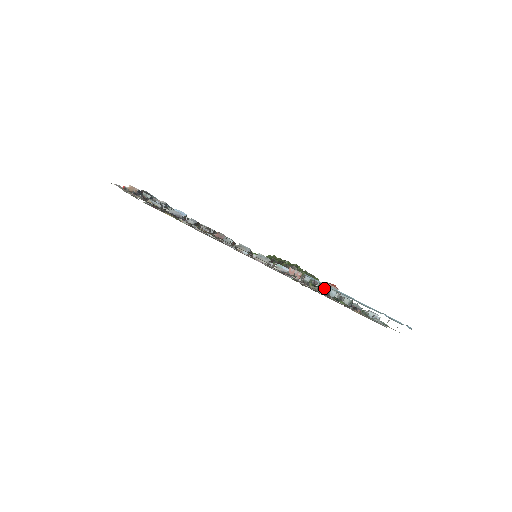
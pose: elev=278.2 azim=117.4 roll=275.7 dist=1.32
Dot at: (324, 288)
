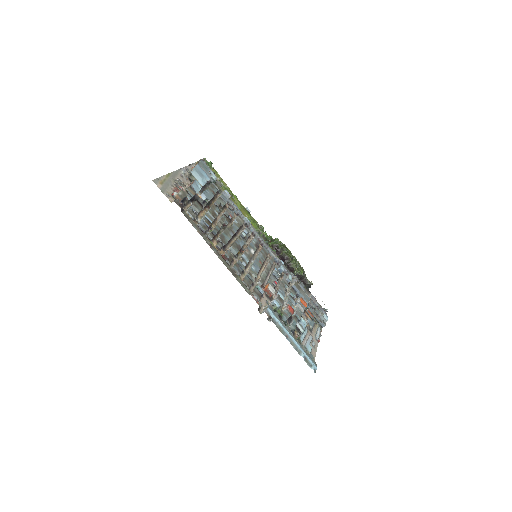
Dot at: (280, 315)
